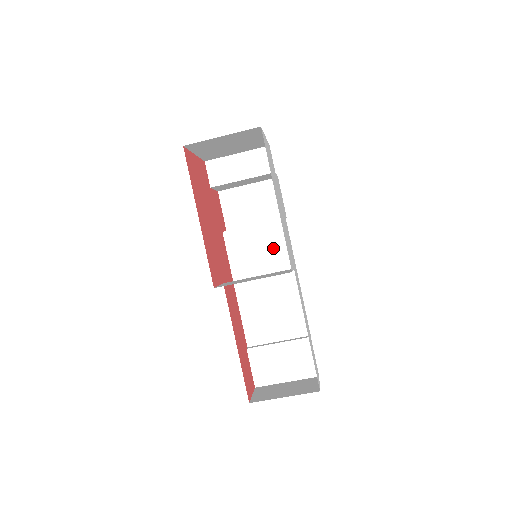
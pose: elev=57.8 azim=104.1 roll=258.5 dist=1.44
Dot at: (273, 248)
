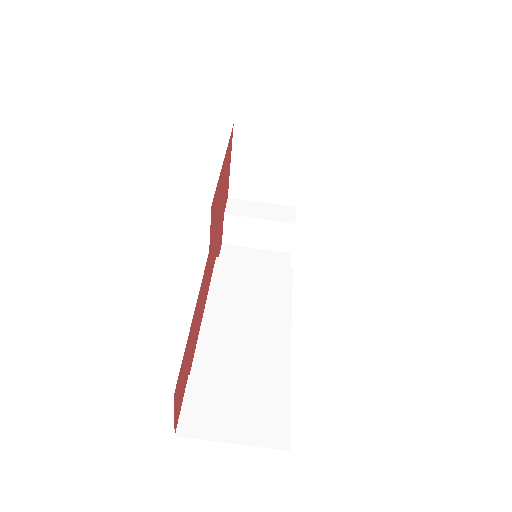
Dot at: (269, 287)
